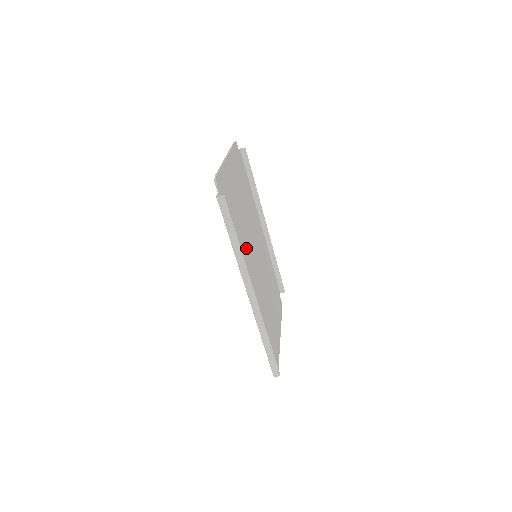
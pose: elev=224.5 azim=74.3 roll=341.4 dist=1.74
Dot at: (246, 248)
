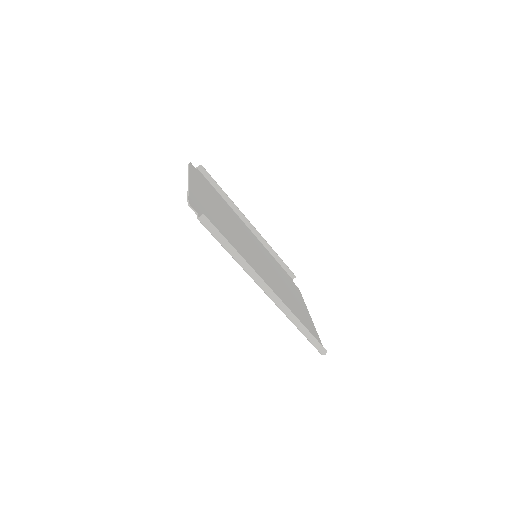
Dot at: (244, 253)
